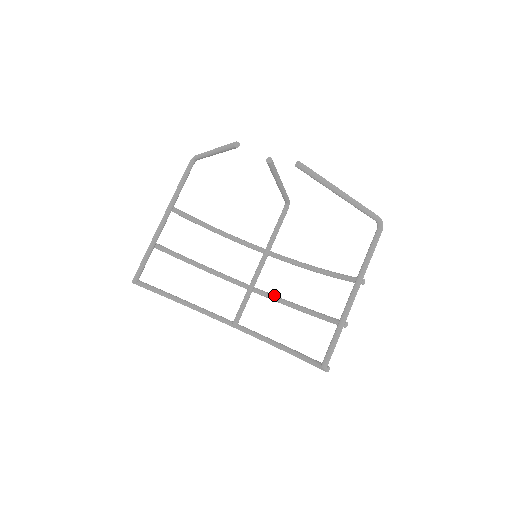
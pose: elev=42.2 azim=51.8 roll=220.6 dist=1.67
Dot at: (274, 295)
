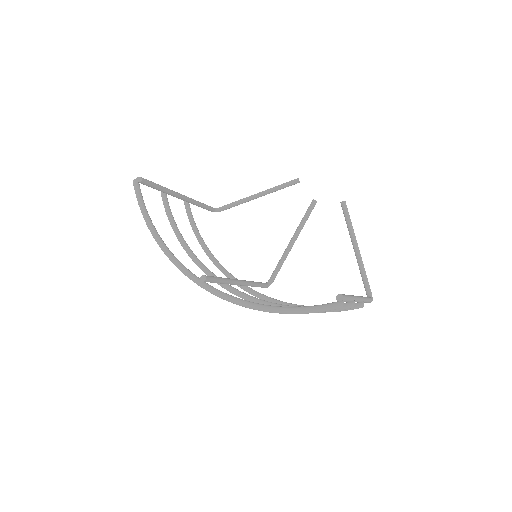
Dot at: occluded
